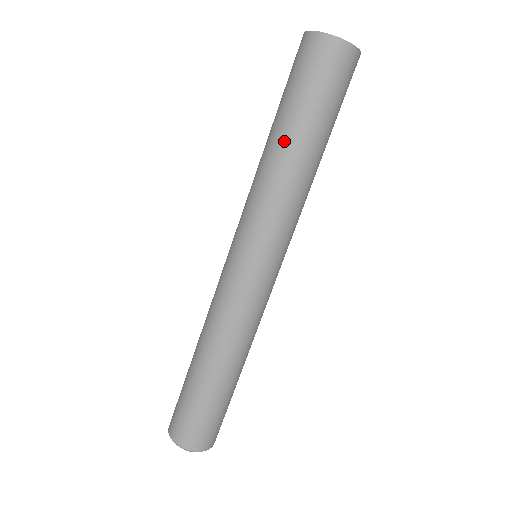
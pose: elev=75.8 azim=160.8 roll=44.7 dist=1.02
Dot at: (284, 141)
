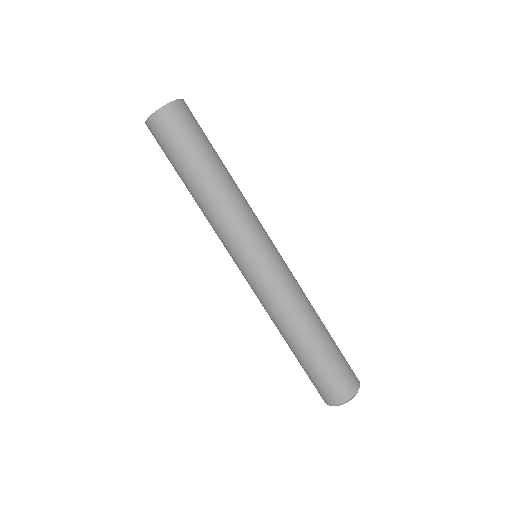
Dot at: occluded
